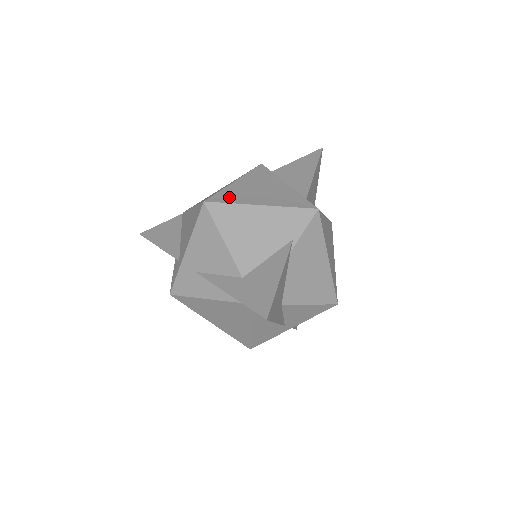
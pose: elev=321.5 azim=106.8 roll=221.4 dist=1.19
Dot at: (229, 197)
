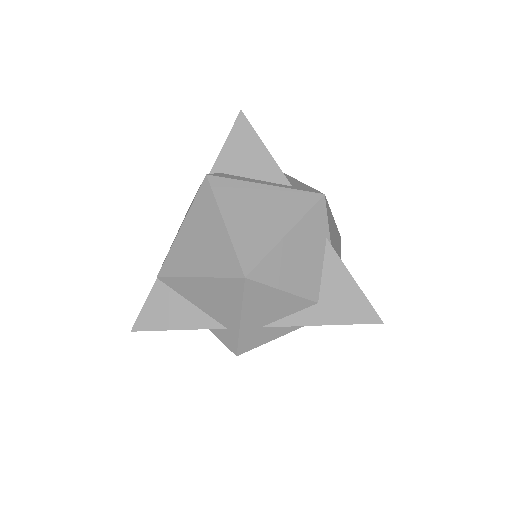
Dot at: (253, 250)
